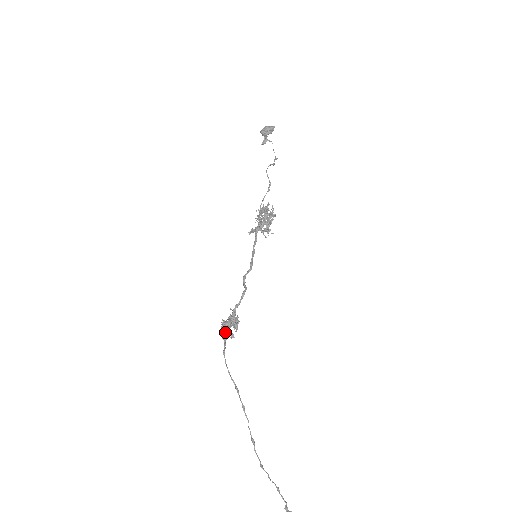
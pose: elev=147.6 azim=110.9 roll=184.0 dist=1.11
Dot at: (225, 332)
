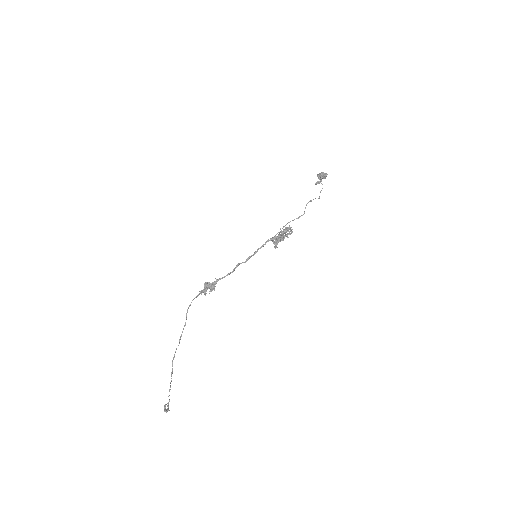
Dot at: (203, 289)
